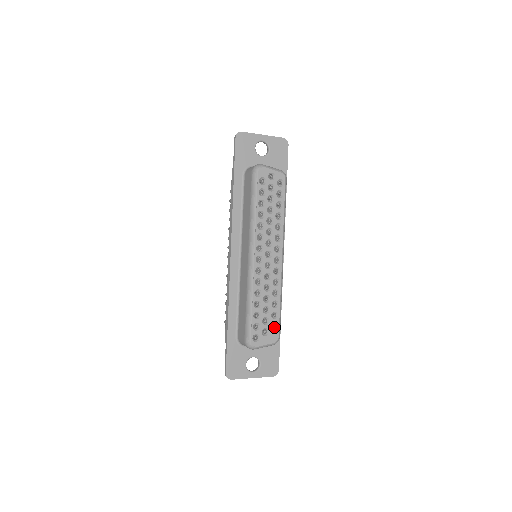
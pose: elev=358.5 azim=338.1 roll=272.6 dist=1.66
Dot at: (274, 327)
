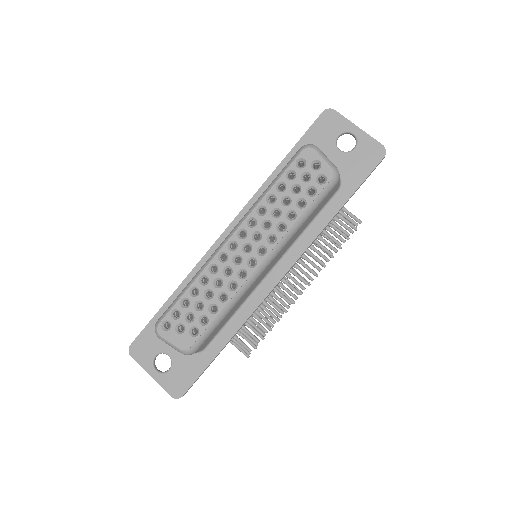
Dot at: (196, 334)
